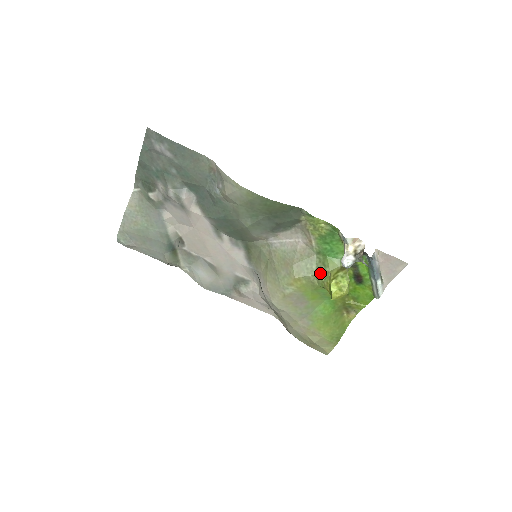
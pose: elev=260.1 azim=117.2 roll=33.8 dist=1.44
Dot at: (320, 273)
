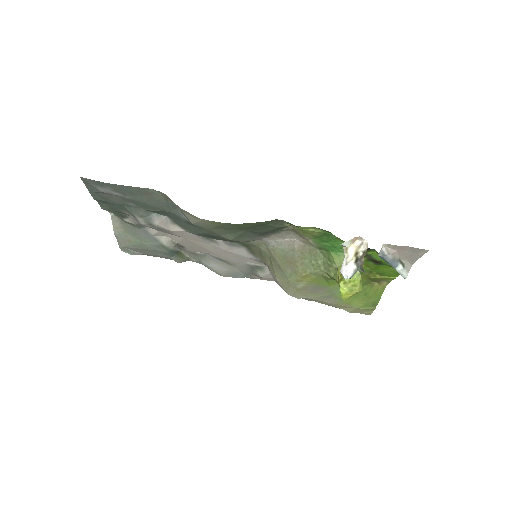
Dot at: (328, 269)
